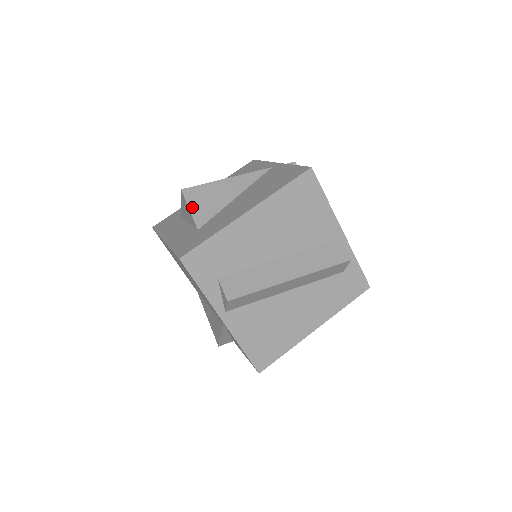
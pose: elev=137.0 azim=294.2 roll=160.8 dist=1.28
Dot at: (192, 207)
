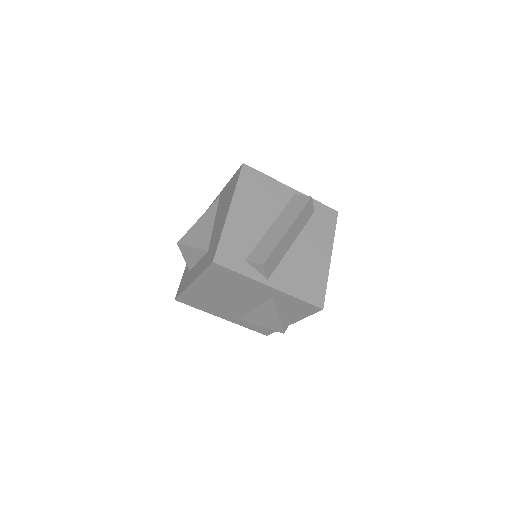
Dot at: (193, 245)
